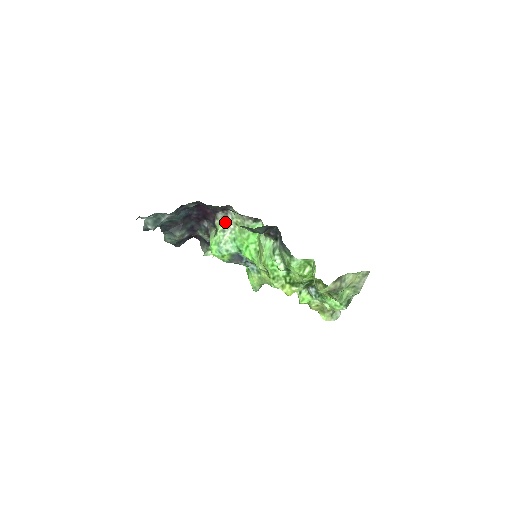
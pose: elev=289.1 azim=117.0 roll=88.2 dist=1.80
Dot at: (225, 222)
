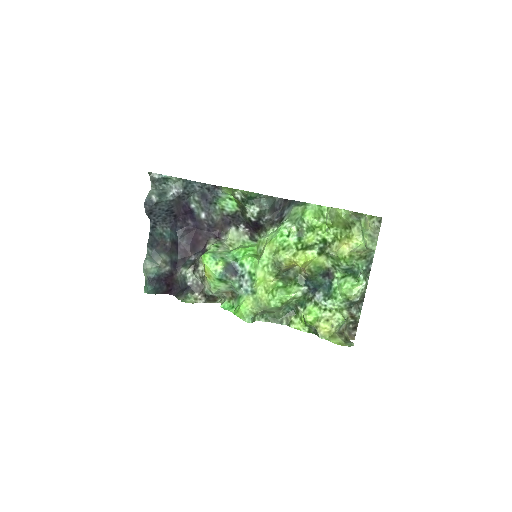
Dot at: (218, 243)
